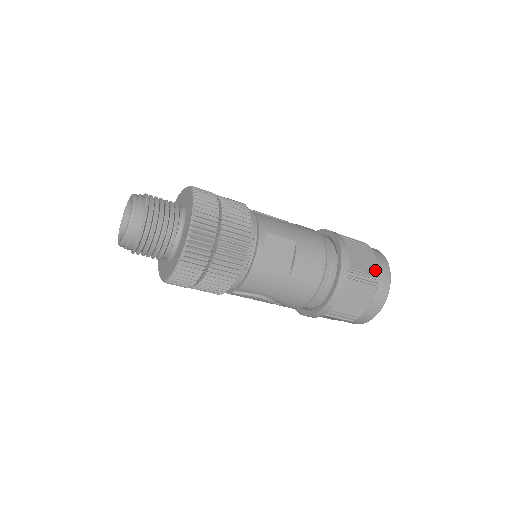
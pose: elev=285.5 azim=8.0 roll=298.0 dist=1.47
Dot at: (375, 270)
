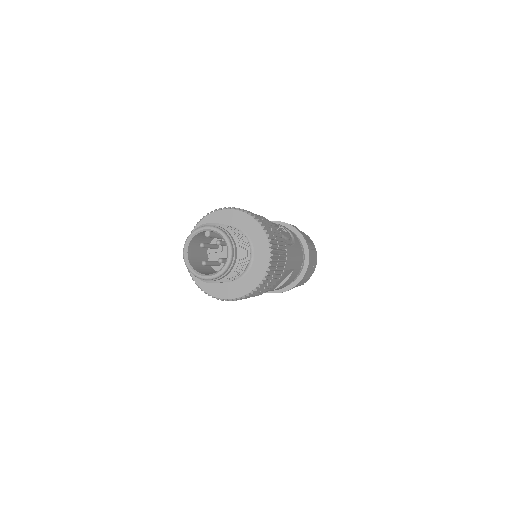
Dot at: occluded
